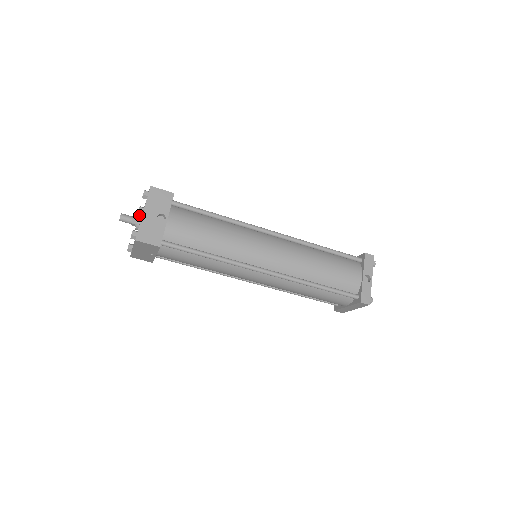
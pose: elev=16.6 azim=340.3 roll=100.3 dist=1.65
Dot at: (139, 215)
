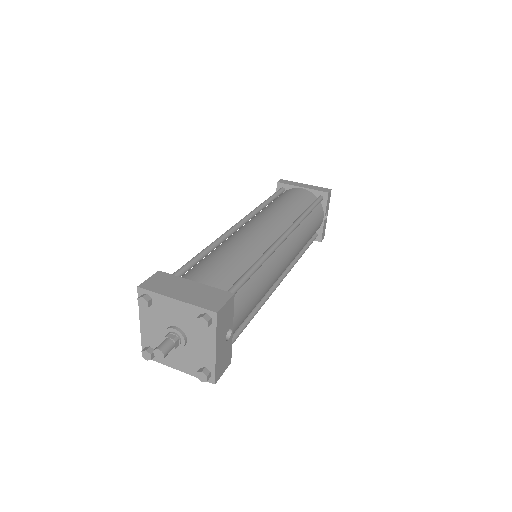
Dot at: (182, 335)
